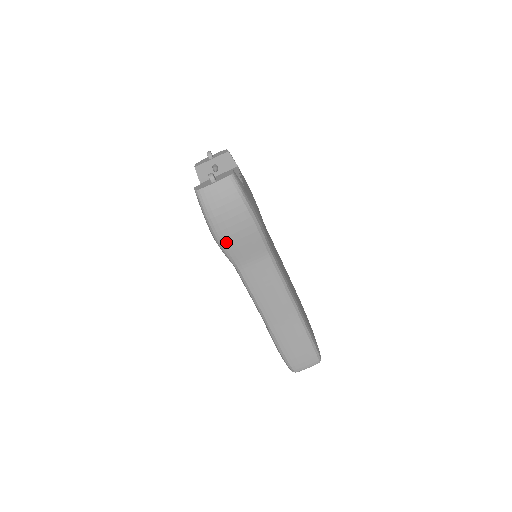
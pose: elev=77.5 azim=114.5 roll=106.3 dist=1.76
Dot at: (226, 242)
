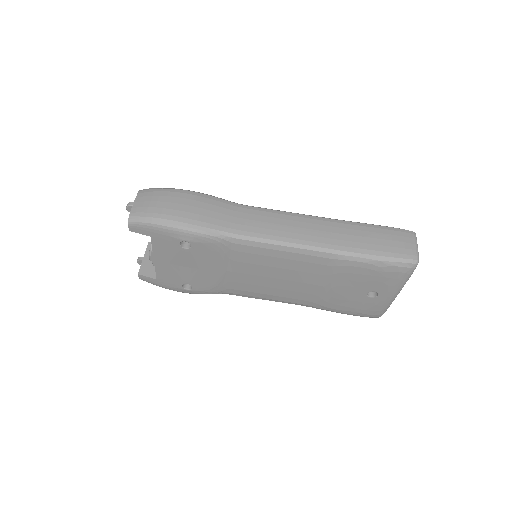
Dot at: (195, 221)
